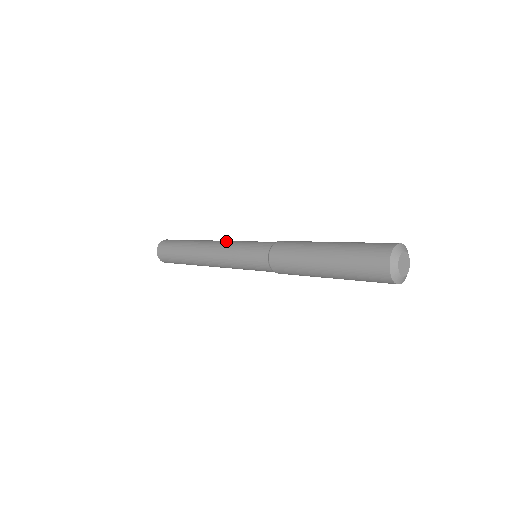
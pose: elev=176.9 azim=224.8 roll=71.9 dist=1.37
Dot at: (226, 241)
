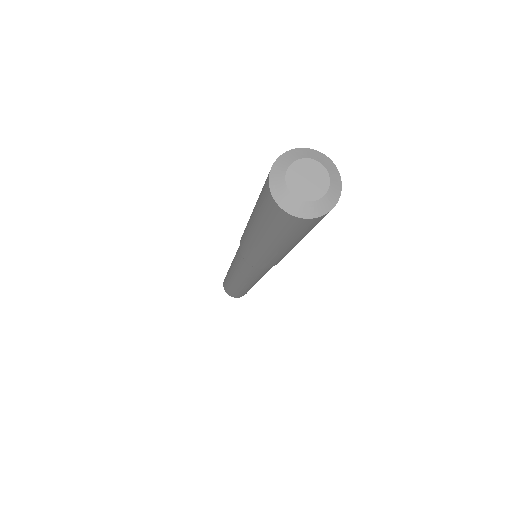
Dot at: occluded
